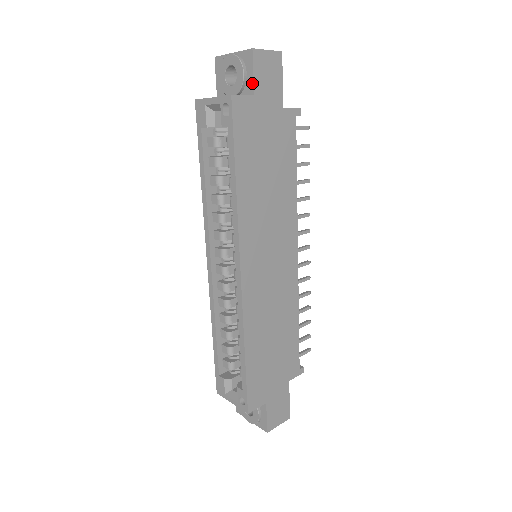
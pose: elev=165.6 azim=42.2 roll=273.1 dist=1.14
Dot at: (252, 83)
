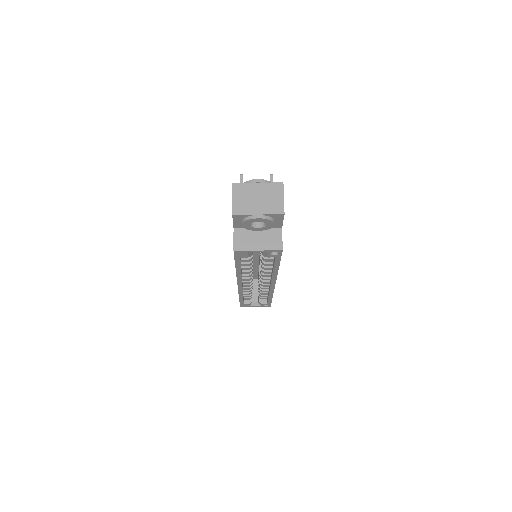
Dot at: (281, 225)
